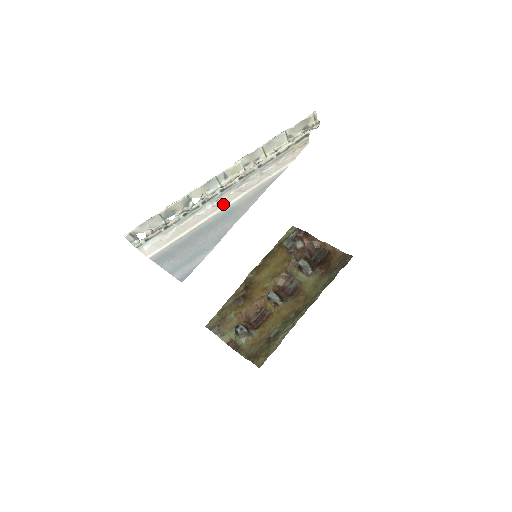
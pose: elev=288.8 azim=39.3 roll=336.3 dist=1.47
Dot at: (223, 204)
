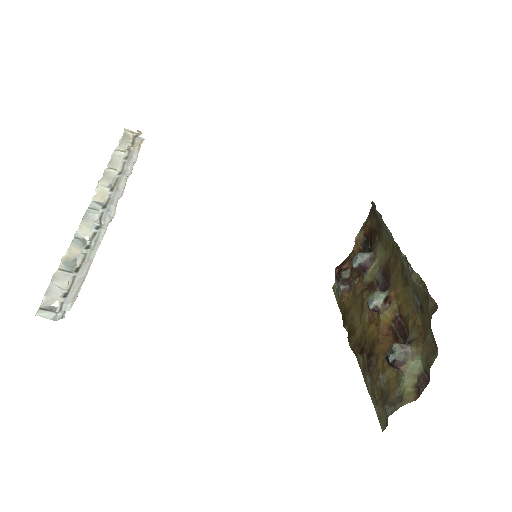
Dot at: (115, 210)
